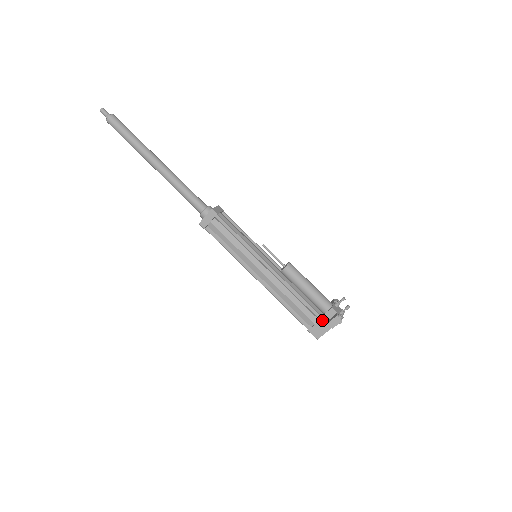
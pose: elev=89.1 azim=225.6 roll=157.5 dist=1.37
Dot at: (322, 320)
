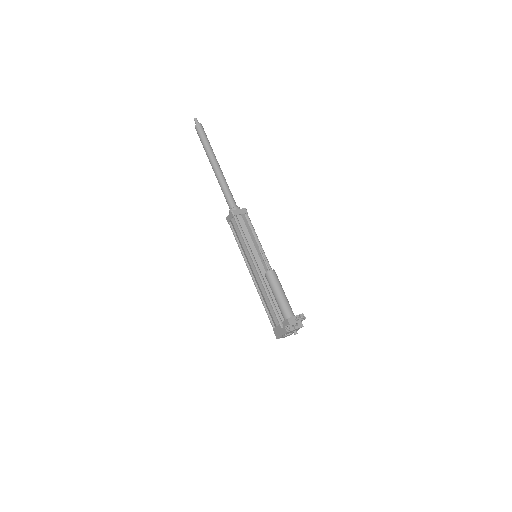
Dot at: (280, 325)
